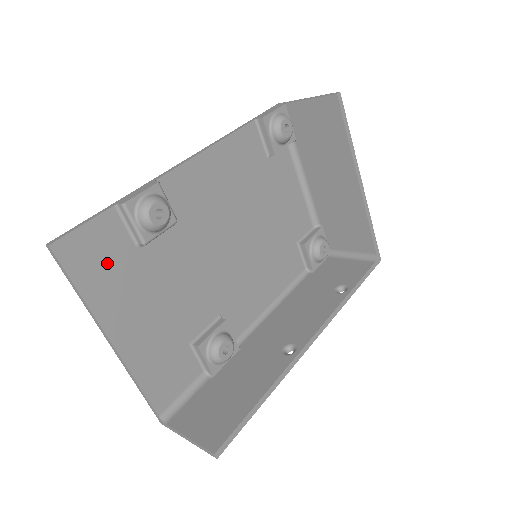
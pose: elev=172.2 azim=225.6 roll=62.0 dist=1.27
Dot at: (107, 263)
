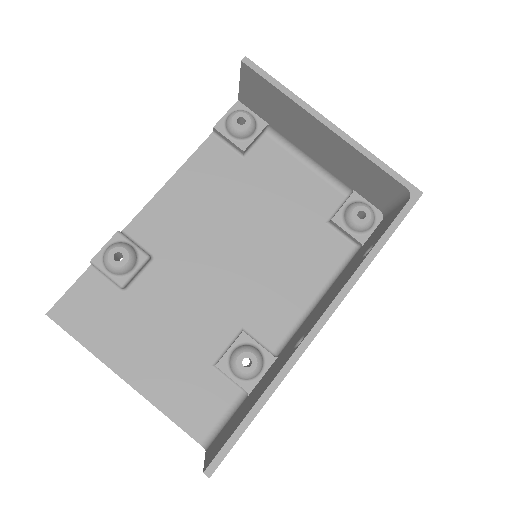
Dot at: (98, 313)
